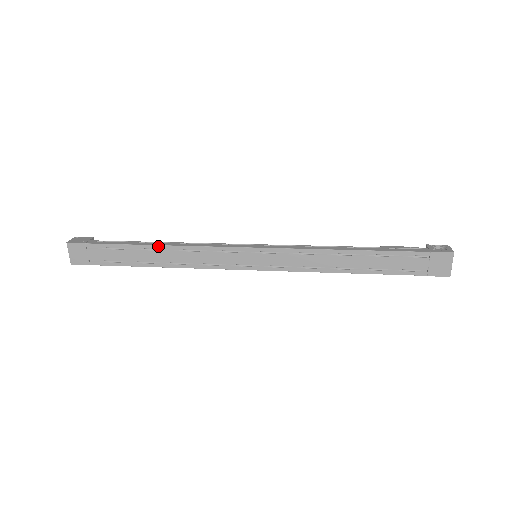
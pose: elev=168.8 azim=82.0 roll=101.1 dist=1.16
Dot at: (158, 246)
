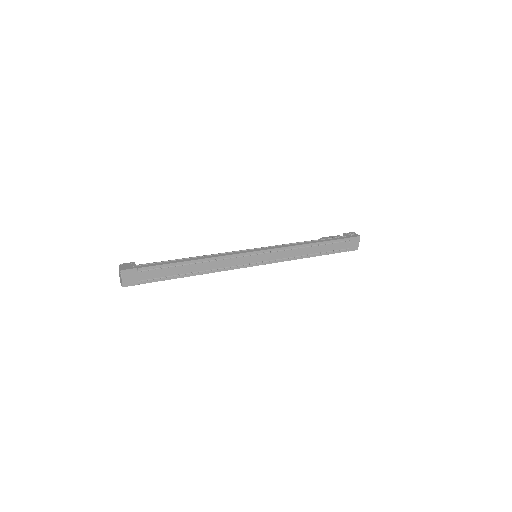
Dot at: (195, 260)
